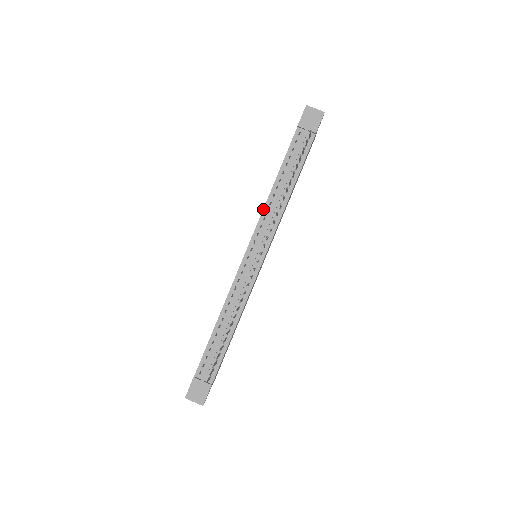
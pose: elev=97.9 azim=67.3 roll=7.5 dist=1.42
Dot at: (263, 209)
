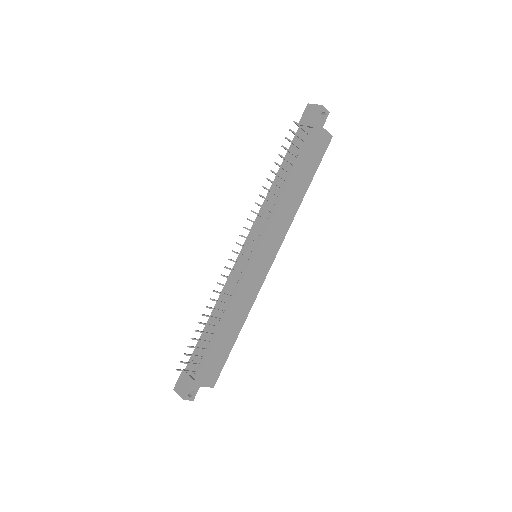
Dot at: (261, 207)
